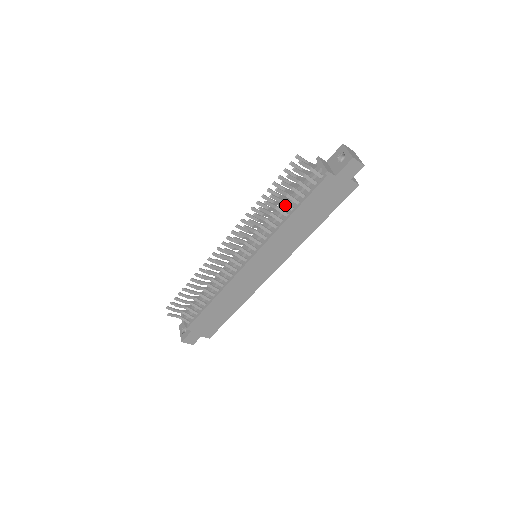
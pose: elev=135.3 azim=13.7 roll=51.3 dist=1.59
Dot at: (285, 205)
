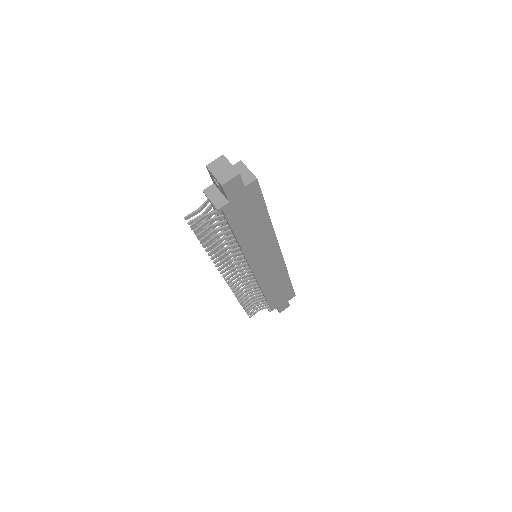
Dot at: occluded
